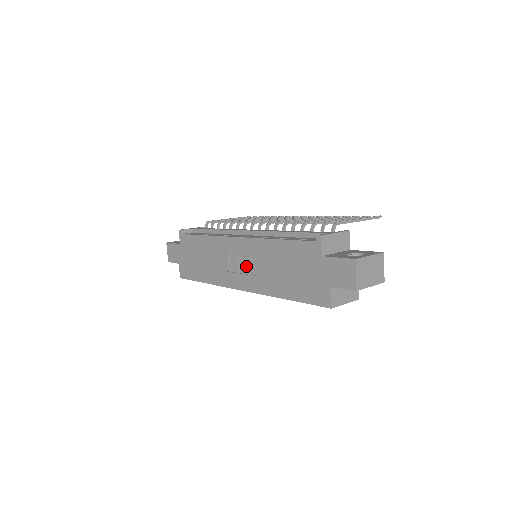
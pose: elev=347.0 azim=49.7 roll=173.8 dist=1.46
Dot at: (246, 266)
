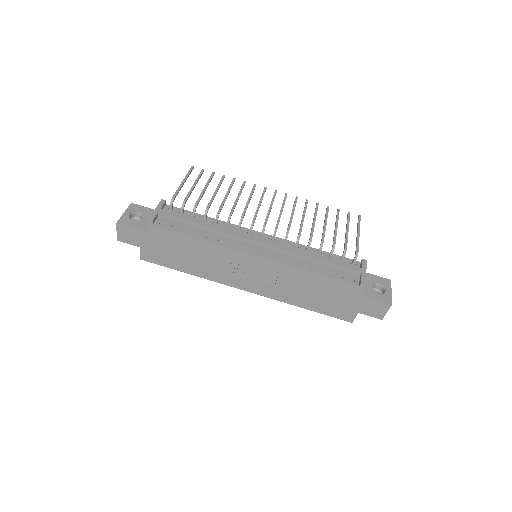
Dot at: (262, 278)
